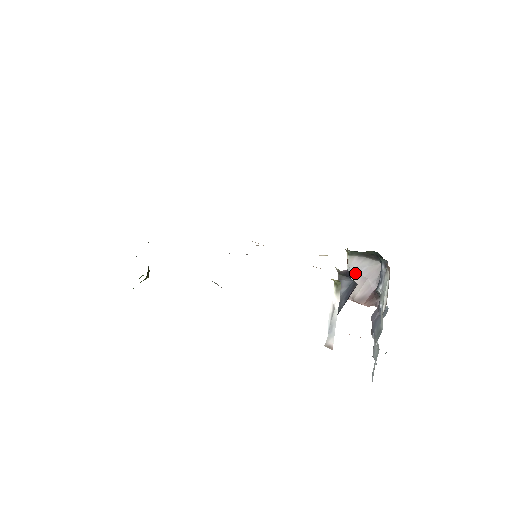
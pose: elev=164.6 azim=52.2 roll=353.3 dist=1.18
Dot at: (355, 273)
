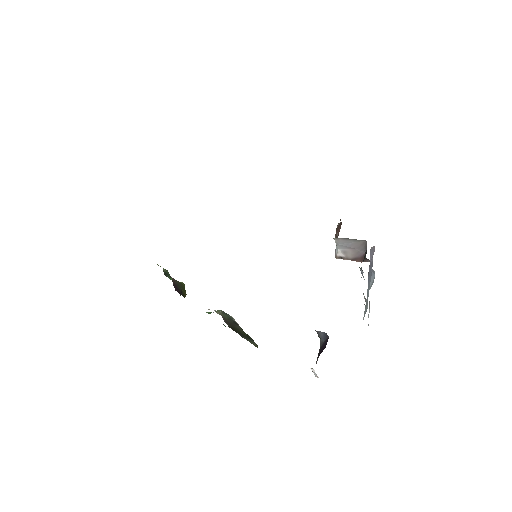
Dot at: (343, 246)
